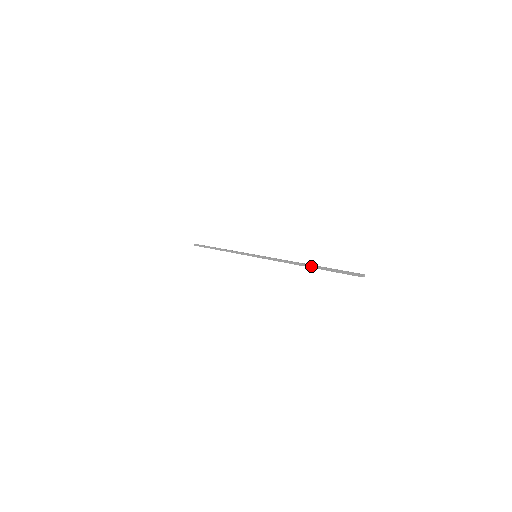
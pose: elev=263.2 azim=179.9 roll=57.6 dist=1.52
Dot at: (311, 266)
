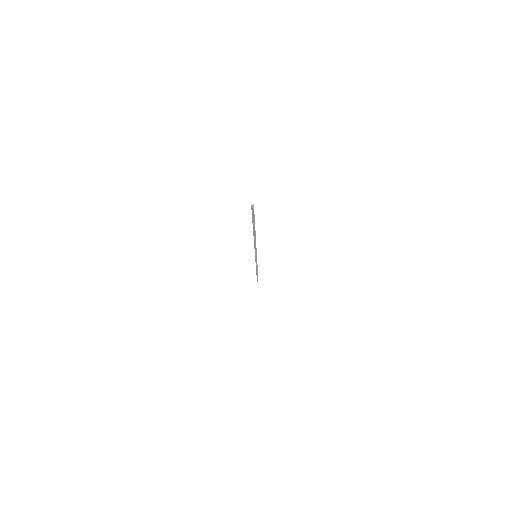
Dot at: (253, 231)
